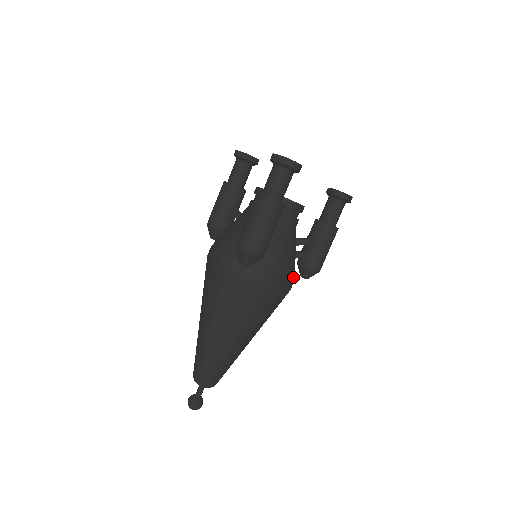
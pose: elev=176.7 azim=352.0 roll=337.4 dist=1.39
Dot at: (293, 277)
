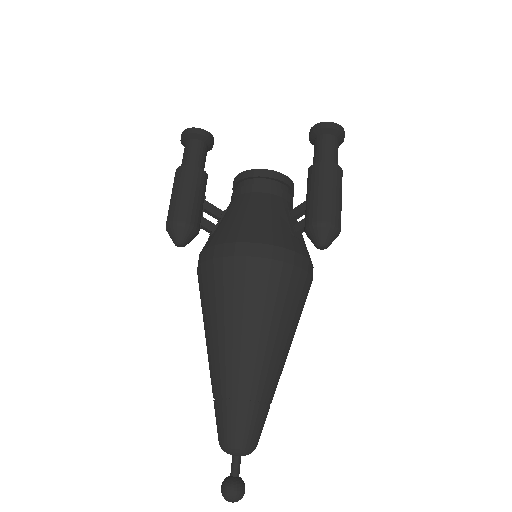
Dot at: occluded
